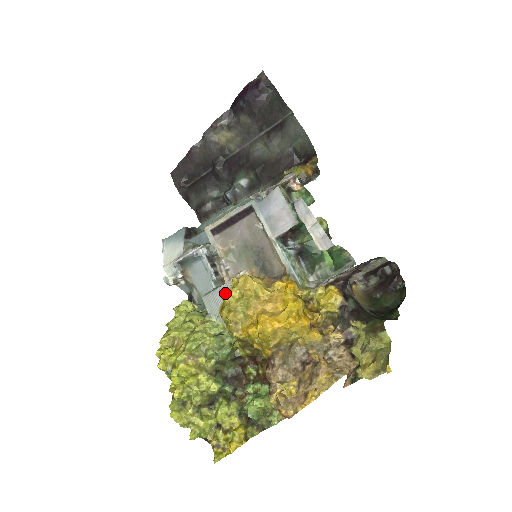
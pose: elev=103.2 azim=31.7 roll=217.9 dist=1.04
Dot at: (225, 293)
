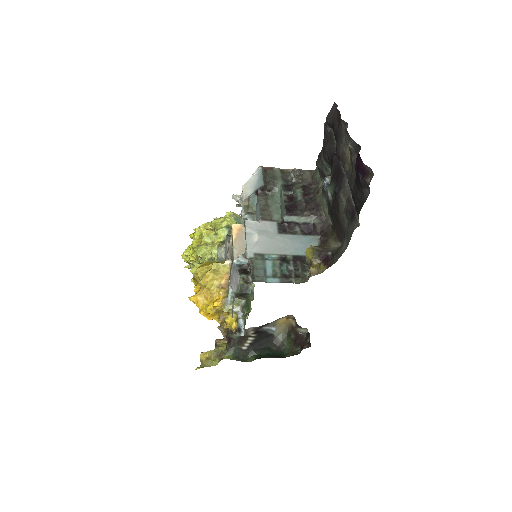
Dot at: (226, 252)
